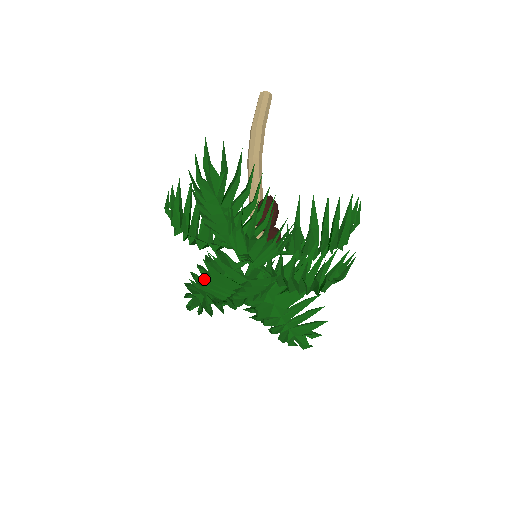
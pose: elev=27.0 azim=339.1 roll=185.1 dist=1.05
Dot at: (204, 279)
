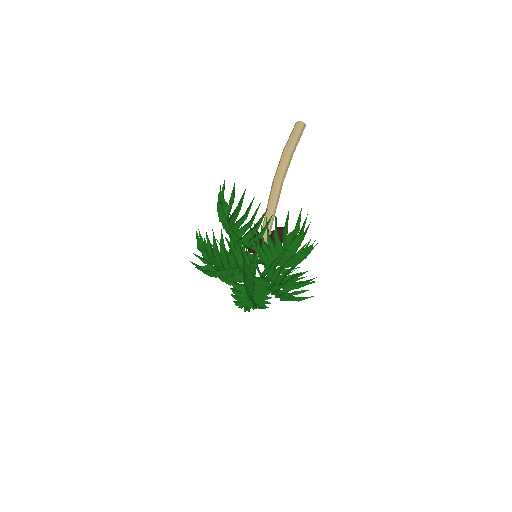
Dot at: (229, 264)
